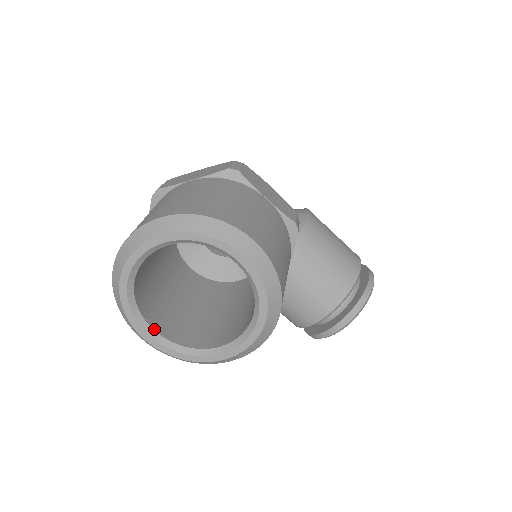
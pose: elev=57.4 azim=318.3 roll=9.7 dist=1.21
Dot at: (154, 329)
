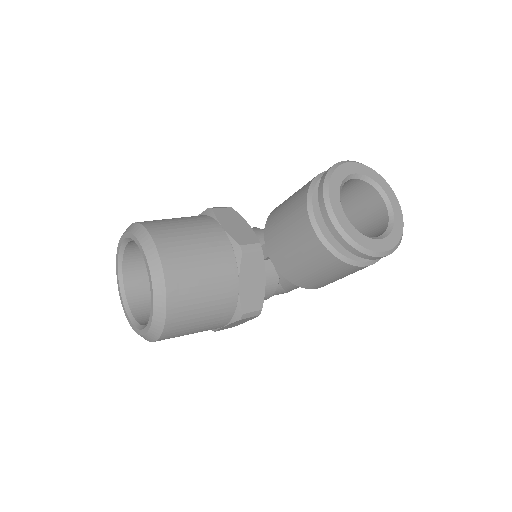
Dot at: occluded
